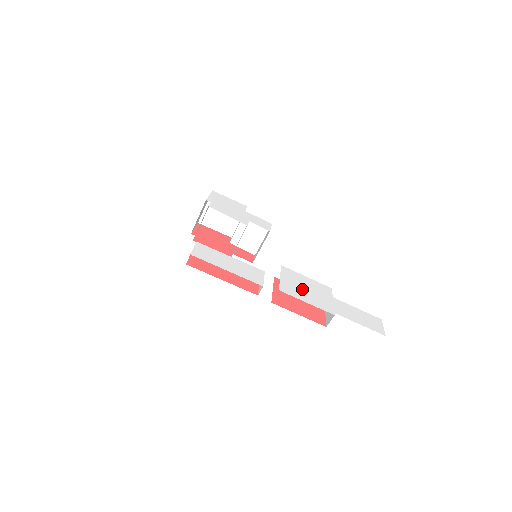
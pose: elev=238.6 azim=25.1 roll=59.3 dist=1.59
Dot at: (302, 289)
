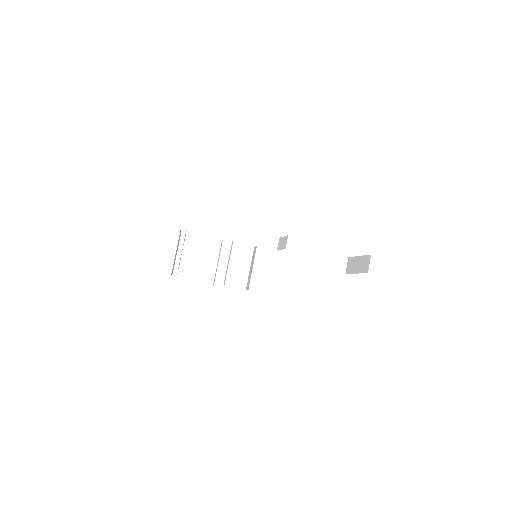
Dot at: occluded
